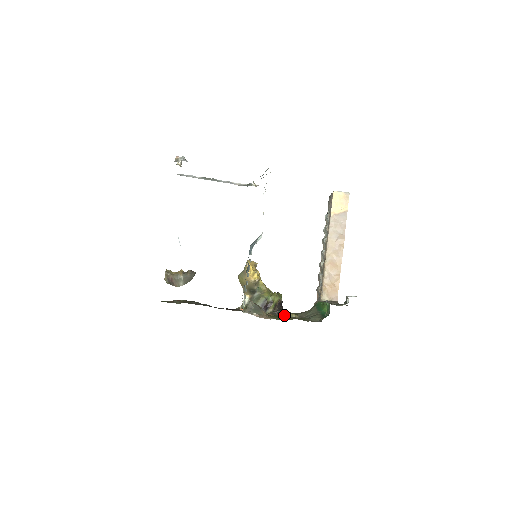
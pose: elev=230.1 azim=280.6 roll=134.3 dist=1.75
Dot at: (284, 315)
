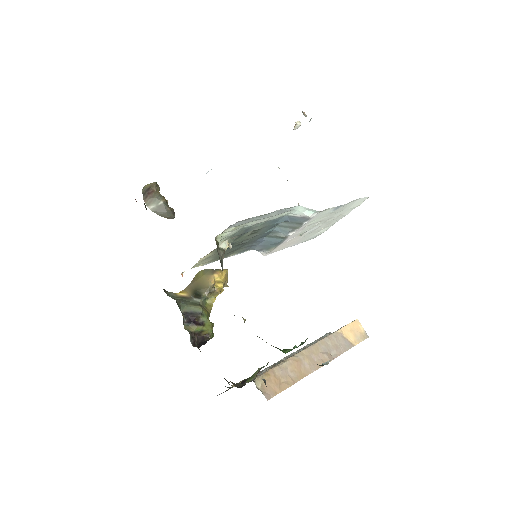
Dot at: occluded
